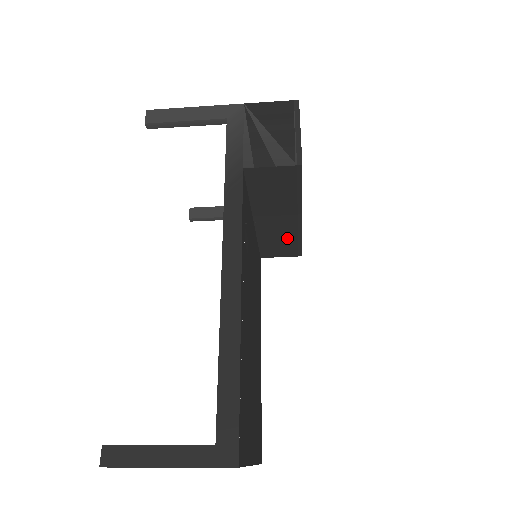
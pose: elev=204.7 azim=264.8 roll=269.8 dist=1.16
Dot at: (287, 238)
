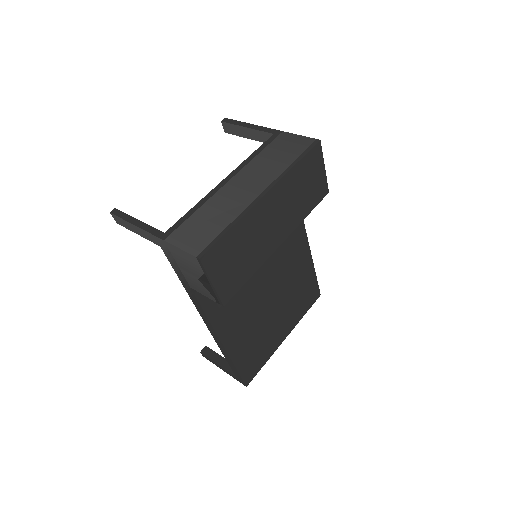
Dot at: occluded
